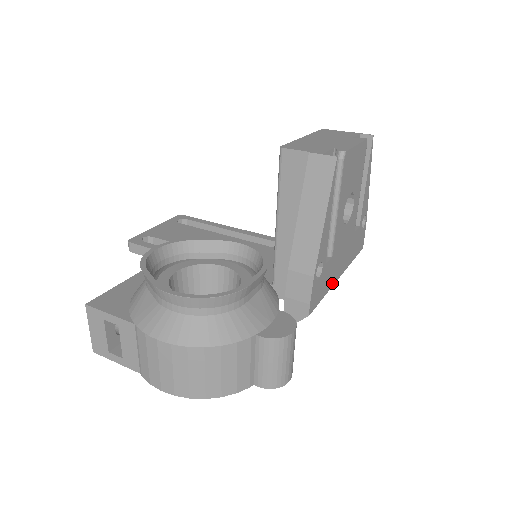
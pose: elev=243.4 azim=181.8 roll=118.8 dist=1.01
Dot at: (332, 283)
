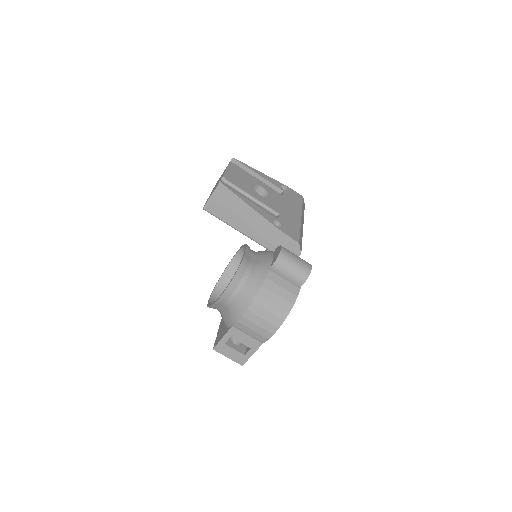
Dot at: (298, 223)
